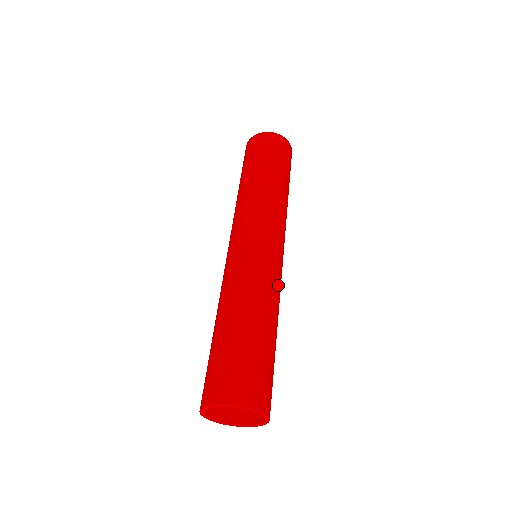
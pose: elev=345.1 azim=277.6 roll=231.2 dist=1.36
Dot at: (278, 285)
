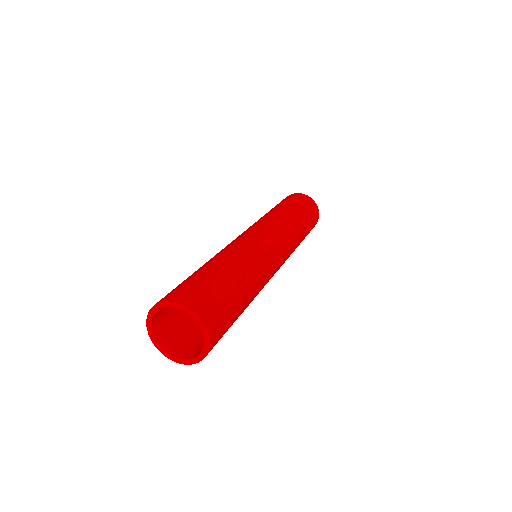
Dot at: (255, 252)
